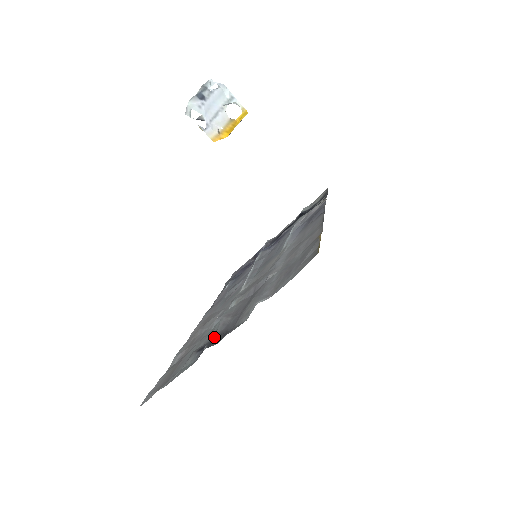
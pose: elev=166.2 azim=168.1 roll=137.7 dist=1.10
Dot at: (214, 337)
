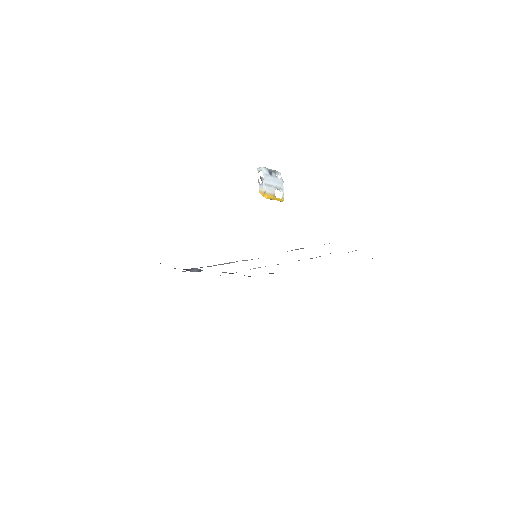
Dot at: occluded
